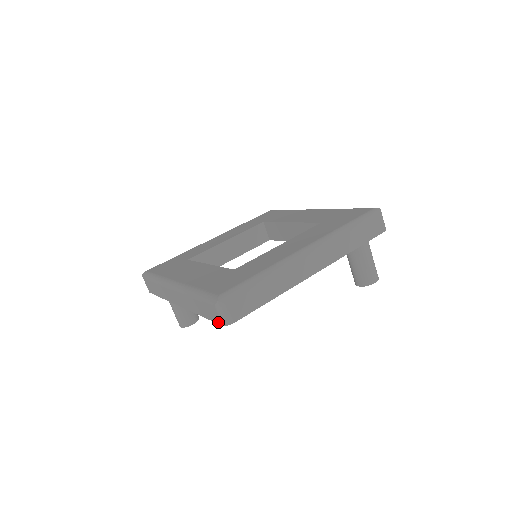
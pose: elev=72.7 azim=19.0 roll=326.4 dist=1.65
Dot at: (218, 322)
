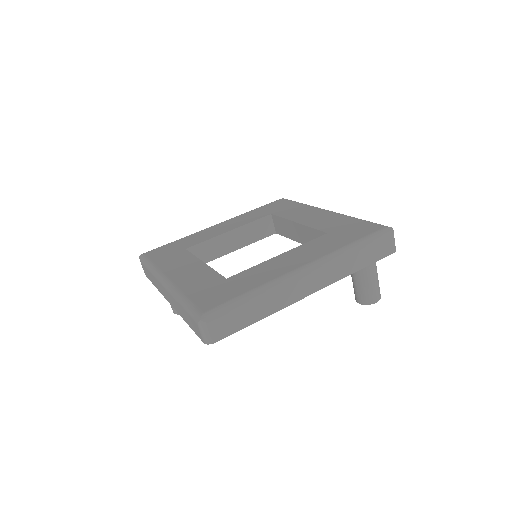
Dot at: (200, 338)
